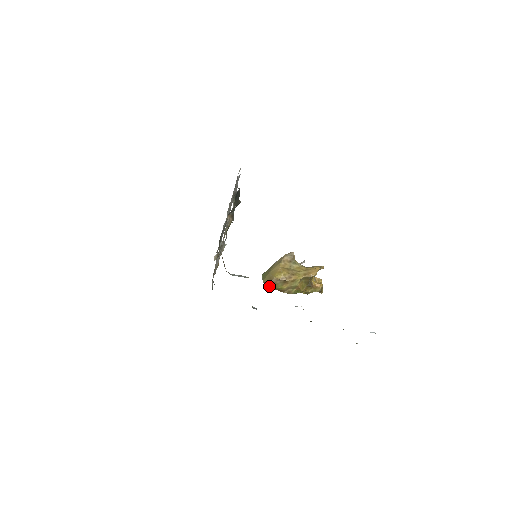
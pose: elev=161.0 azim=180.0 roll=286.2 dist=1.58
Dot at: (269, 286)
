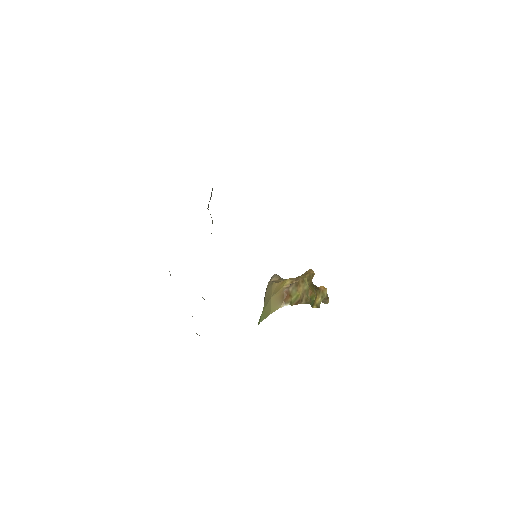
Dot at: (284, 302)
